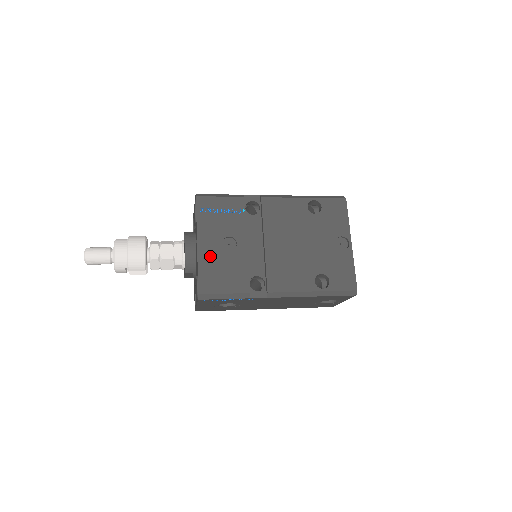
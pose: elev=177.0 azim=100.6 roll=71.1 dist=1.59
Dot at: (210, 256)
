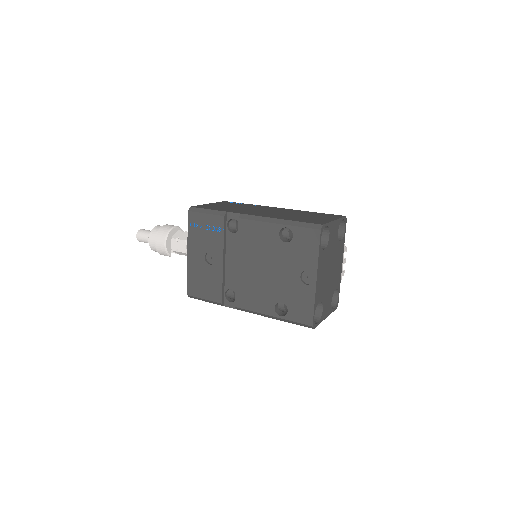
Dot at: (196, 266)
